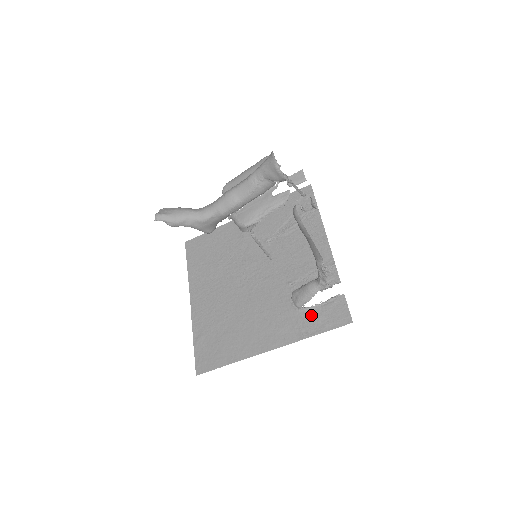
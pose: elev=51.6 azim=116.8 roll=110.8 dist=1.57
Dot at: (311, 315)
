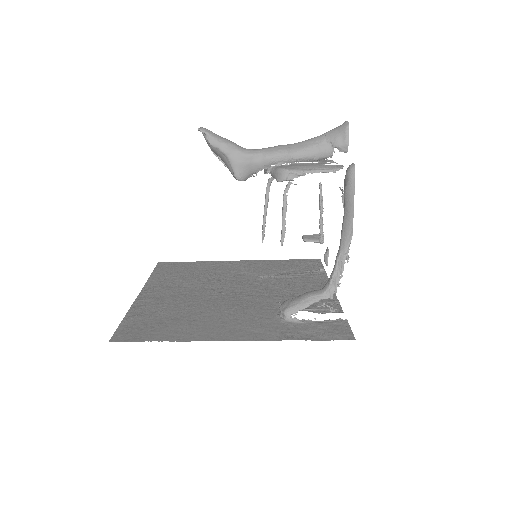
Dot at: (300, 326)
